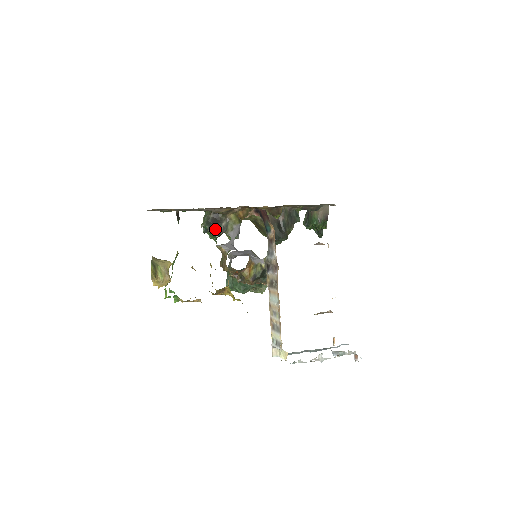
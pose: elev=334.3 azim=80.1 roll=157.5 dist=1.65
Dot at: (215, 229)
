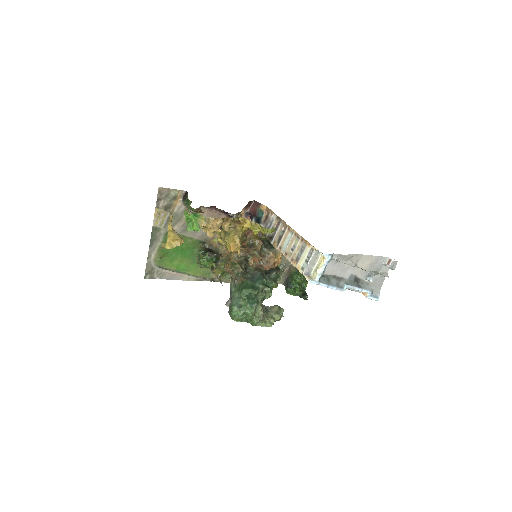
Dot at: occluded
